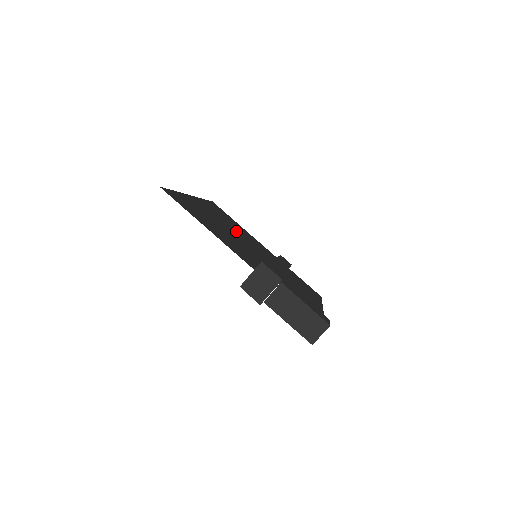
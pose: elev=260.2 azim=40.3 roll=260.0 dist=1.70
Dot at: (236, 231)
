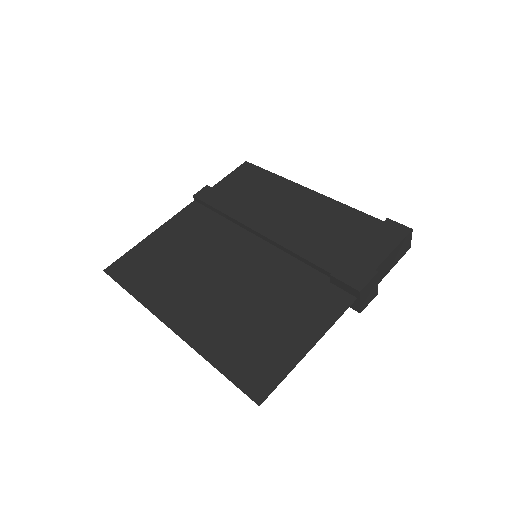
Dot at: (204, 267)
